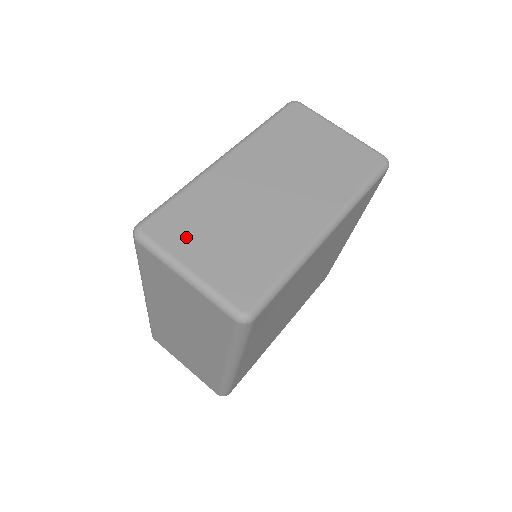
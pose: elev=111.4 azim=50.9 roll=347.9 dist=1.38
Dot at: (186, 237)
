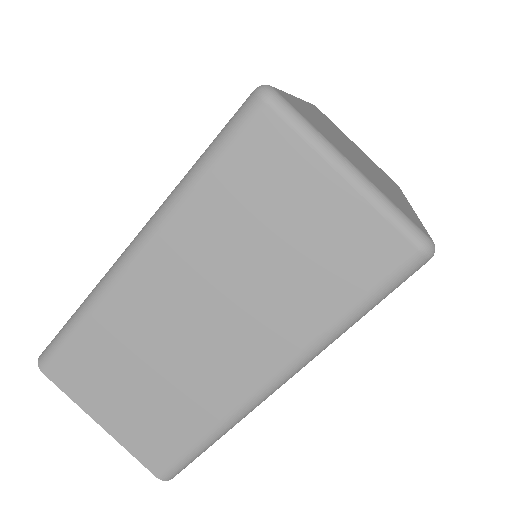
Dot at: (324, 132)
